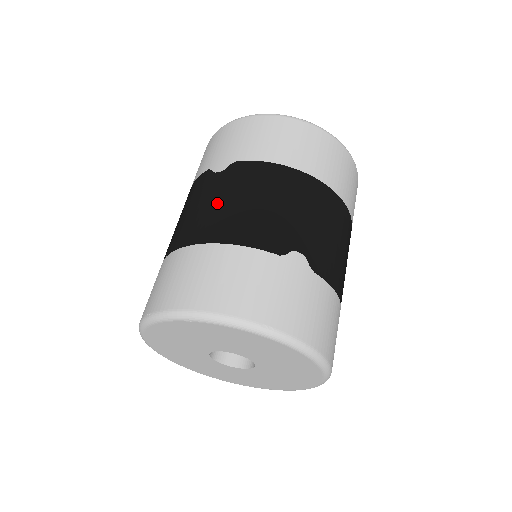
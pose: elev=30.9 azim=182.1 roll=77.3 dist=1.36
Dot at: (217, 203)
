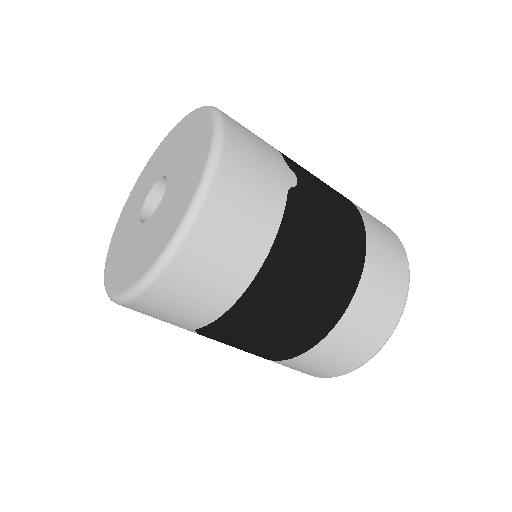
Dot at: occluded
